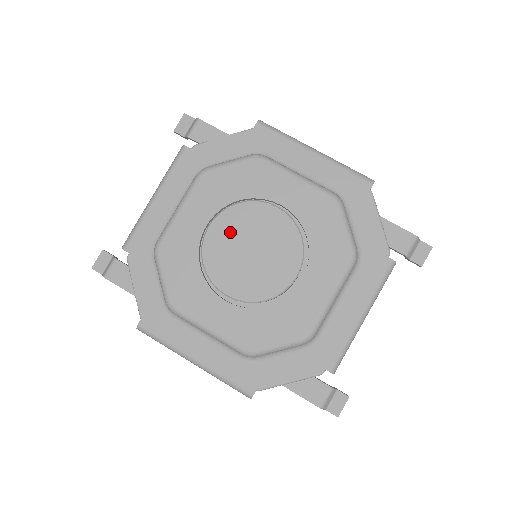
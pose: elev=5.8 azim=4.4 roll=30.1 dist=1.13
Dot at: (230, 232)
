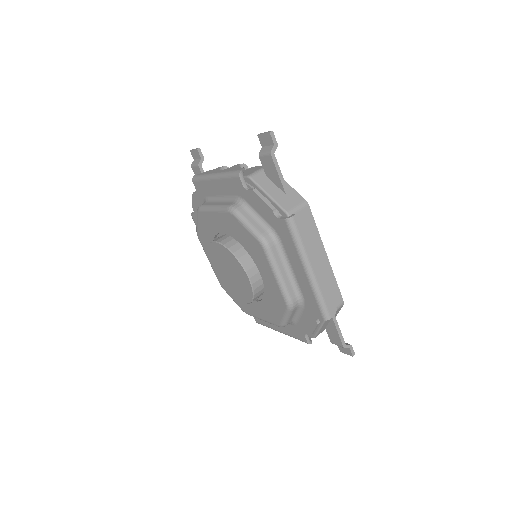
Dot at: (223, 256)
